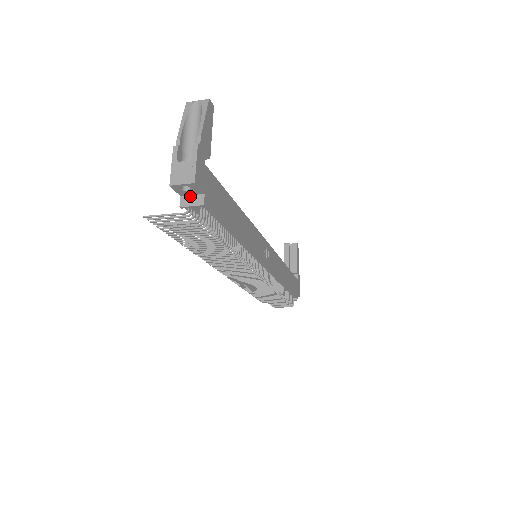
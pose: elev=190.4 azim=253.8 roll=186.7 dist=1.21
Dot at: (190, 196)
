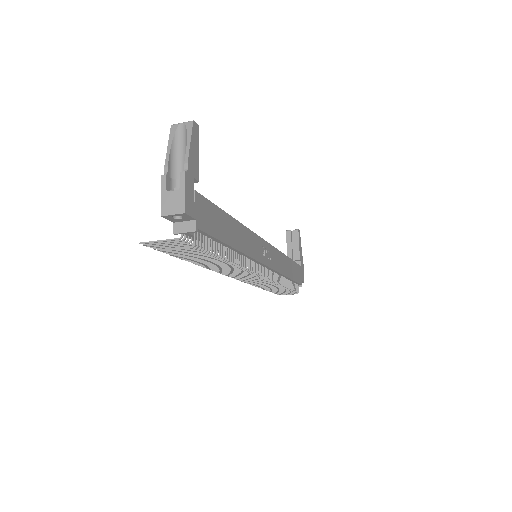
Dot at: (182, 222)
